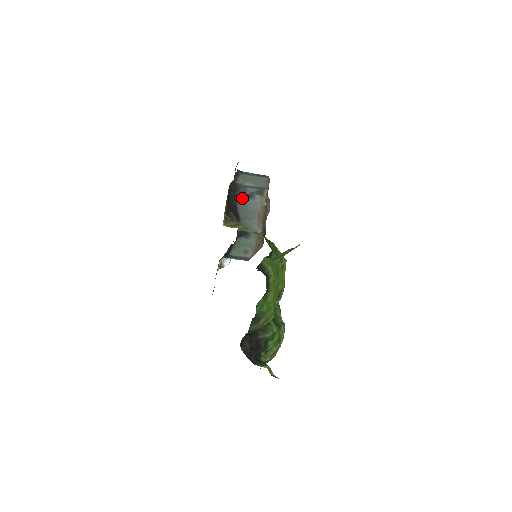
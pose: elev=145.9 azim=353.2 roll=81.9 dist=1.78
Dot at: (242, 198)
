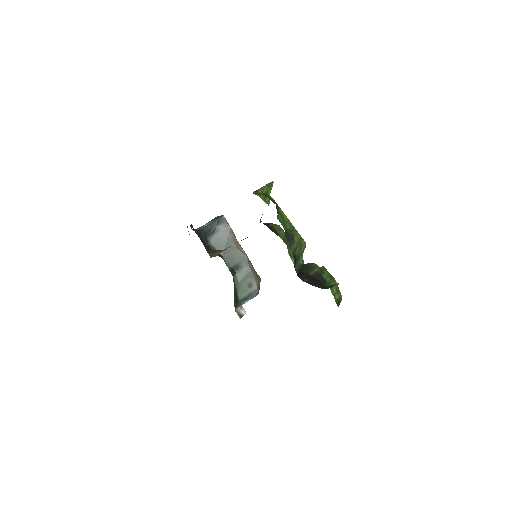
Dot at: (210, 237)
